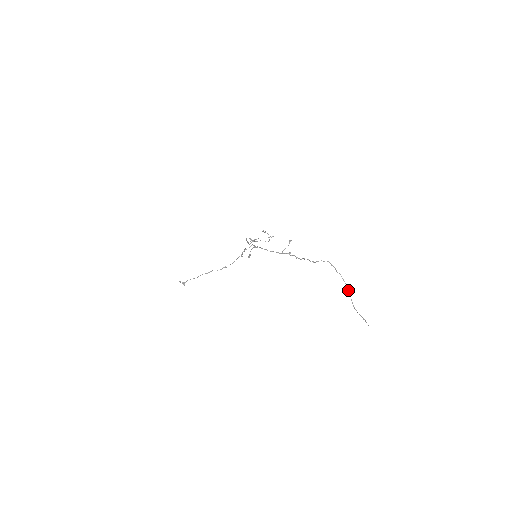
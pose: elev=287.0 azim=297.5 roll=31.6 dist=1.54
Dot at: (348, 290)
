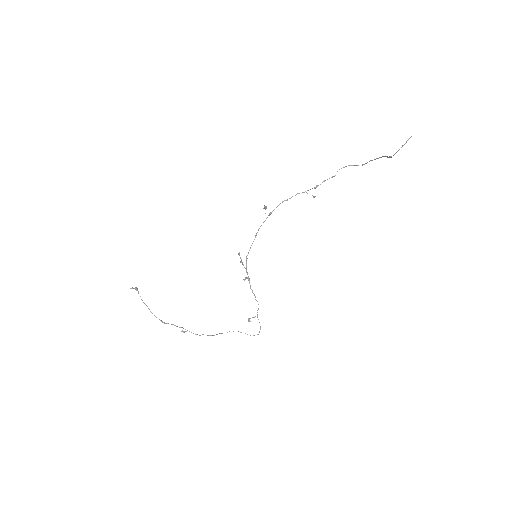
Dot at: occluded
